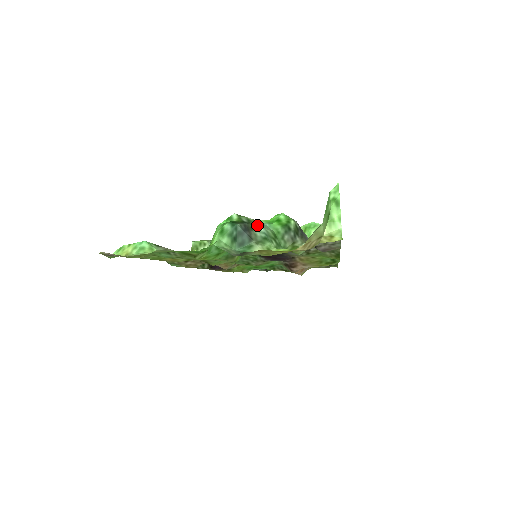
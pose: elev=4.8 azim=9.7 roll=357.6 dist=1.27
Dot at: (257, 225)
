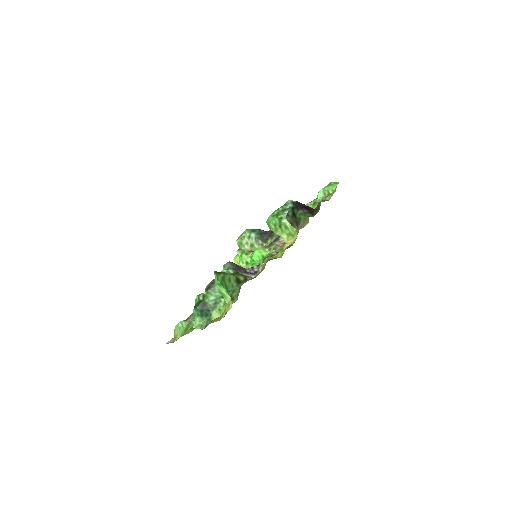
Dot at: (208, 297)
